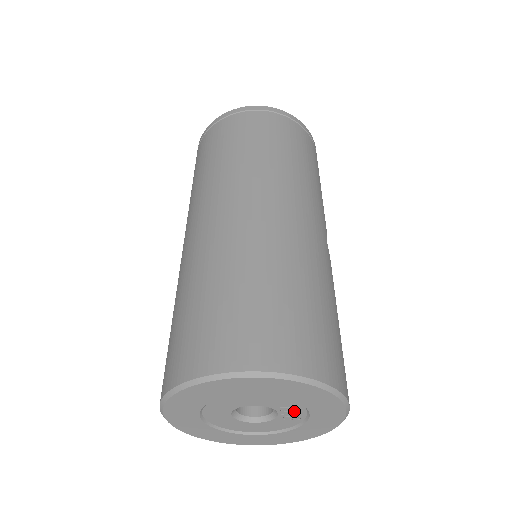
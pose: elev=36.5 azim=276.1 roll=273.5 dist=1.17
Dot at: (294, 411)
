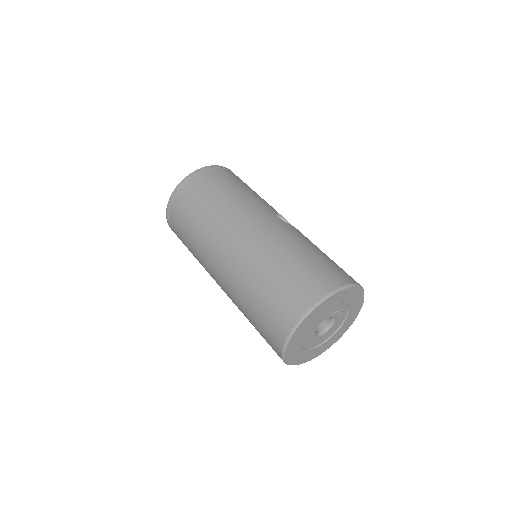
Dot at: (338, 309)
